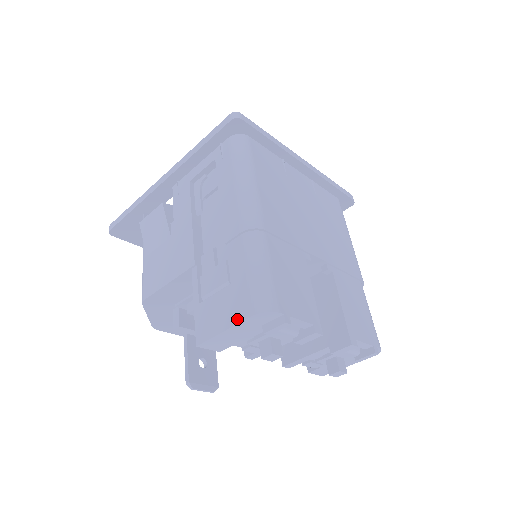
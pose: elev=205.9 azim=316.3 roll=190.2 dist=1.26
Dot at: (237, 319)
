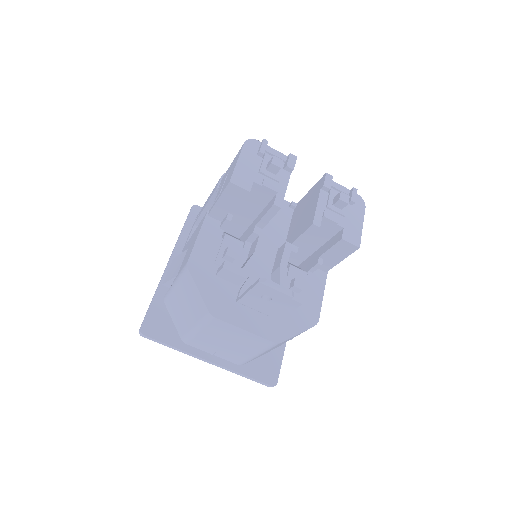
Dot at: (239, 153)
